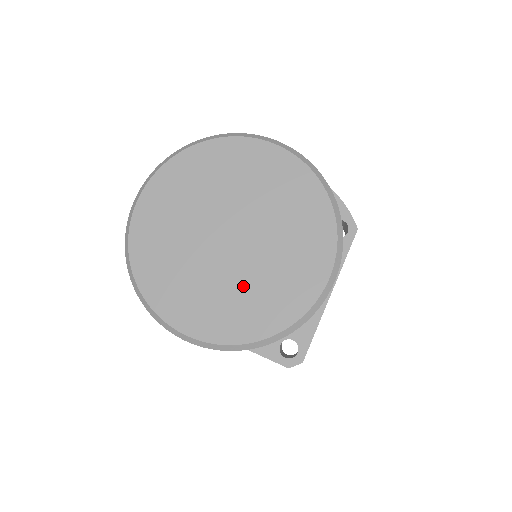
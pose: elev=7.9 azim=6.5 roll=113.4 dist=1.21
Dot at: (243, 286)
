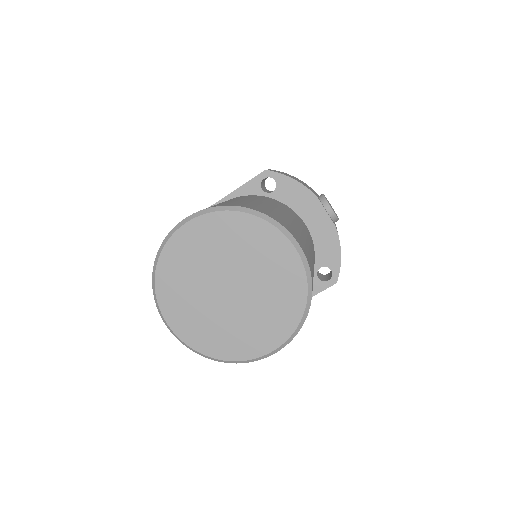
Dot at: (218, 322)
